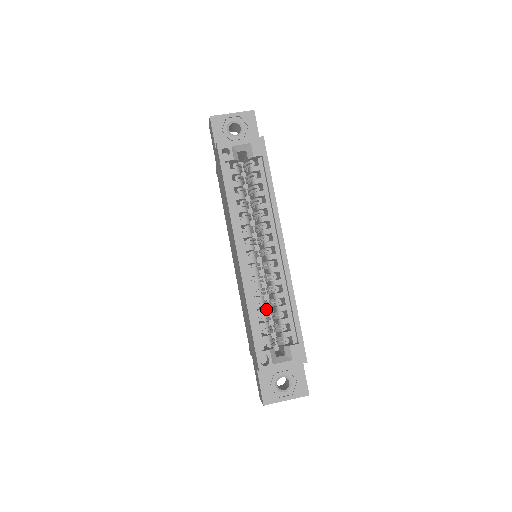
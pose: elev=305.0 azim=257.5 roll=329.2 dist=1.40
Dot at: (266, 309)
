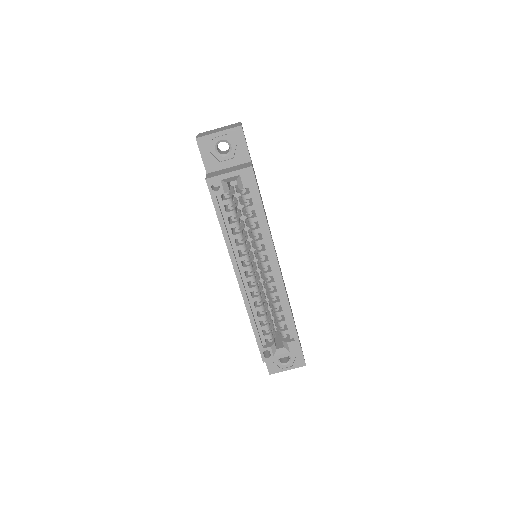
Dot at: occluded
